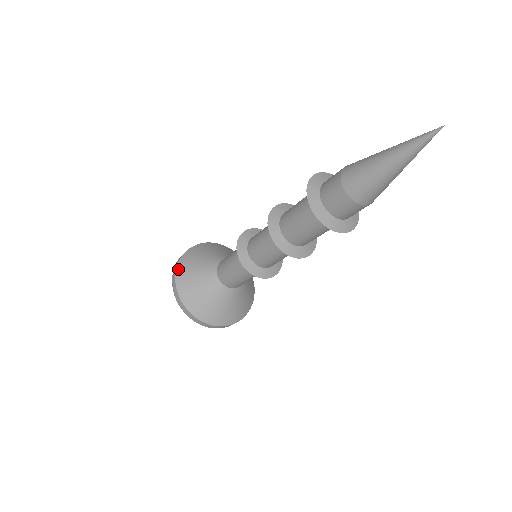
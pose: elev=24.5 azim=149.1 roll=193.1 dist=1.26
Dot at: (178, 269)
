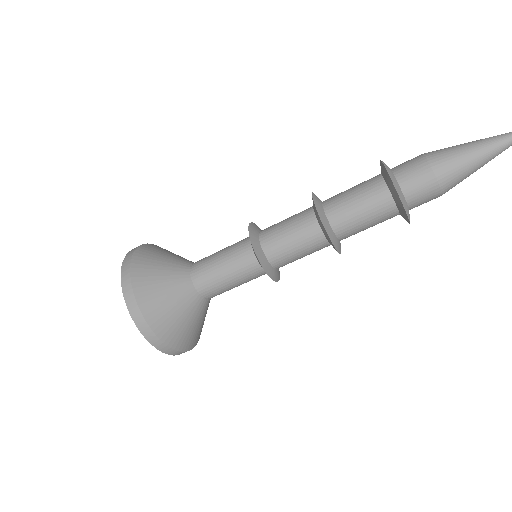
Dot at: occluded
